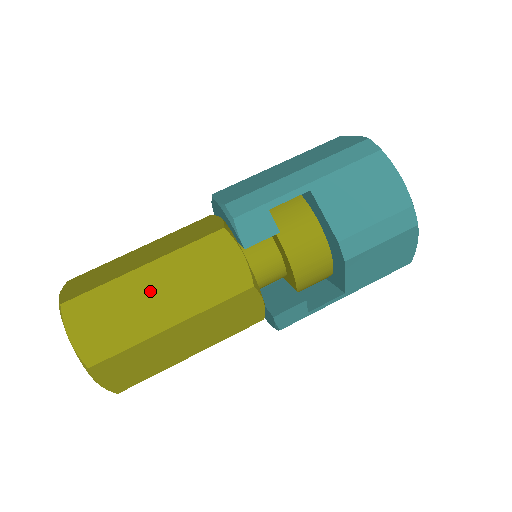
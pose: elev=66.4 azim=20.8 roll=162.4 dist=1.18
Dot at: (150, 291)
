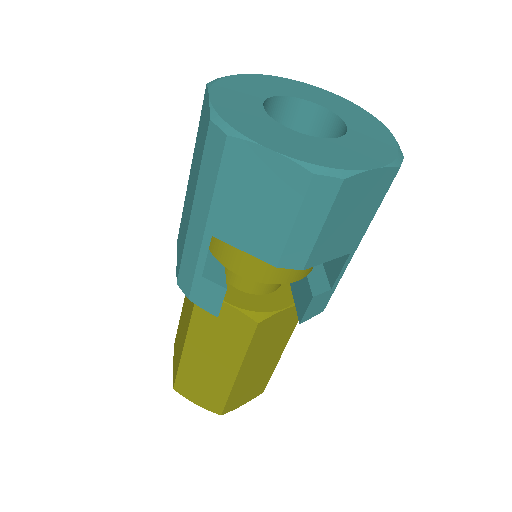
Dot at: (203, 360)
